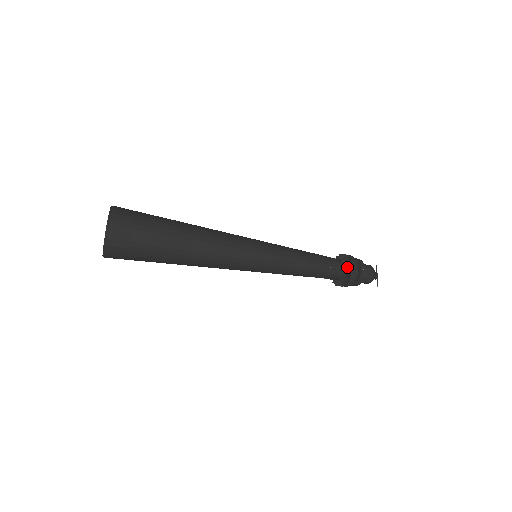
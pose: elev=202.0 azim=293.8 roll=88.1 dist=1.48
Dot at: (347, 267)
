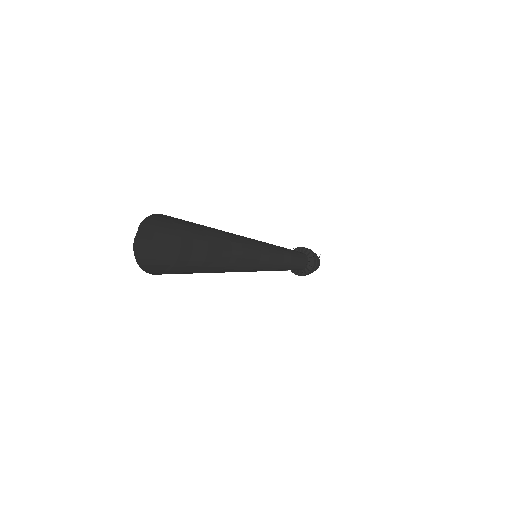
Dot at: occluded
